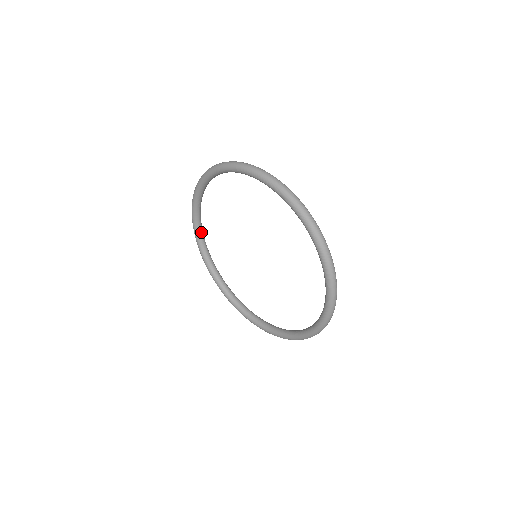
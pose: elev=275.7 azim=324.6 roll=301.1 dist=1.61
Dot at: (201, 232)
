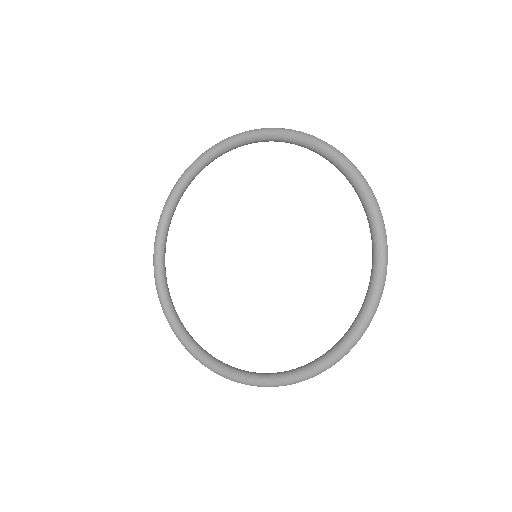
Dot at: (175, 311)
